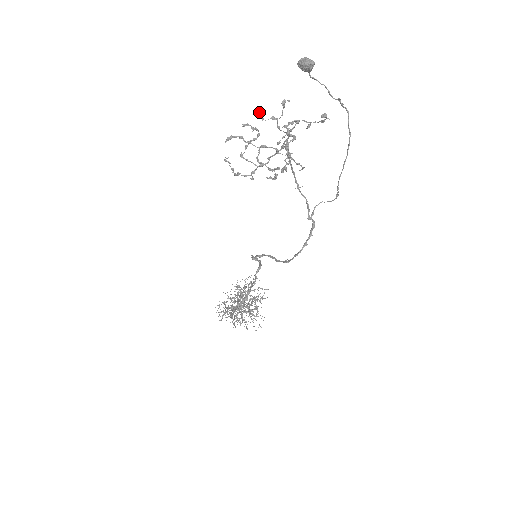
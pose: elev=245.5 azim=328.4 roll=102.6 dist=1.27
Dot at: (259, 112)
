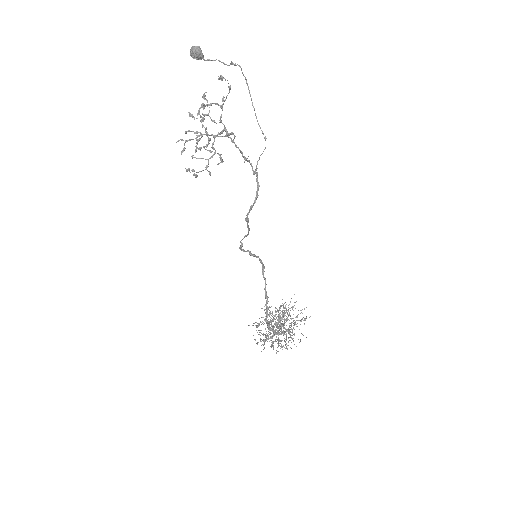
Dot at: (189, 114)
